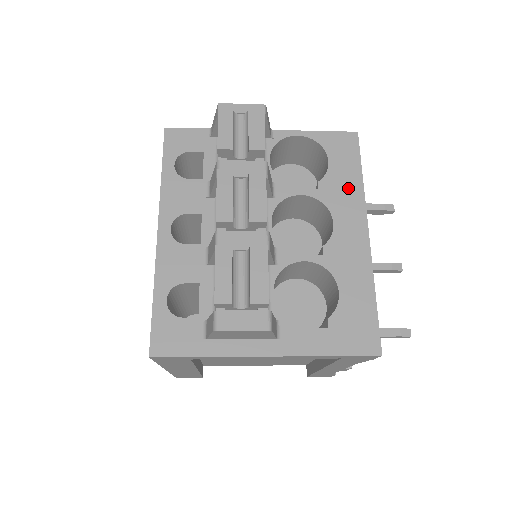
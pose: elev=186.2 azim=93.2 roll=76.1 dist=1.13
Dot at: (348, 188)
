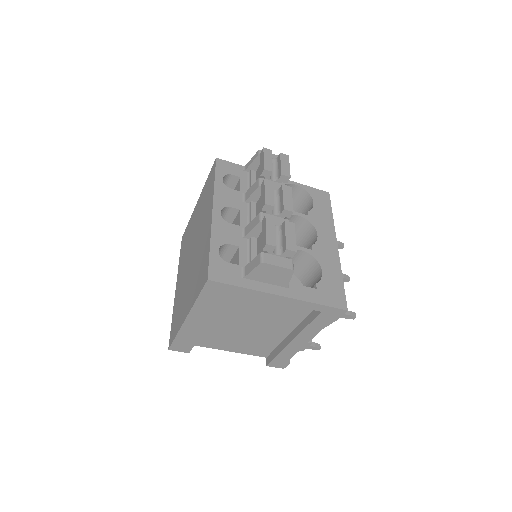
Dot at: (325, 219)
